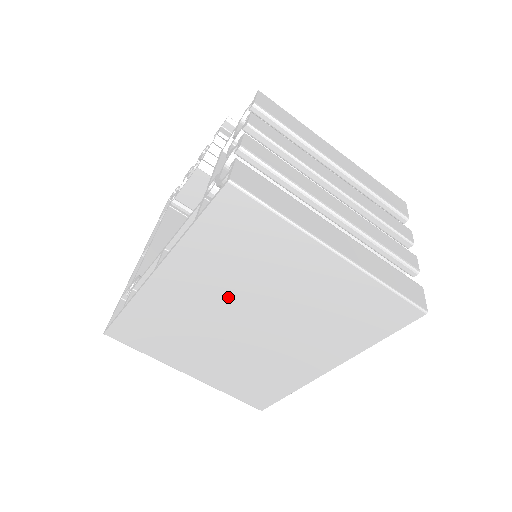
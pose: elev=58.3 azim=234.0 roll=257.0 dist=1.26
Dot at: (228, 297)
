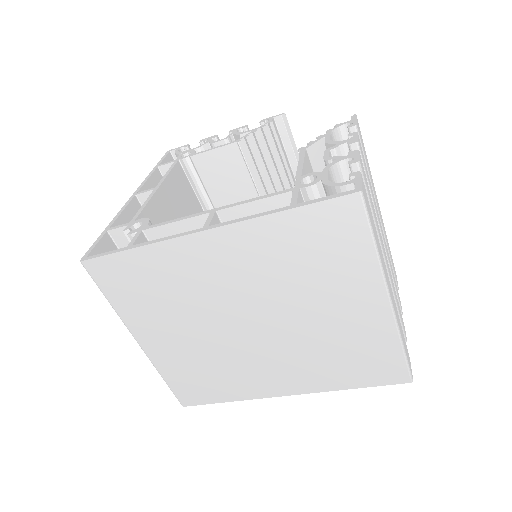
Dot at: (256, 290)
